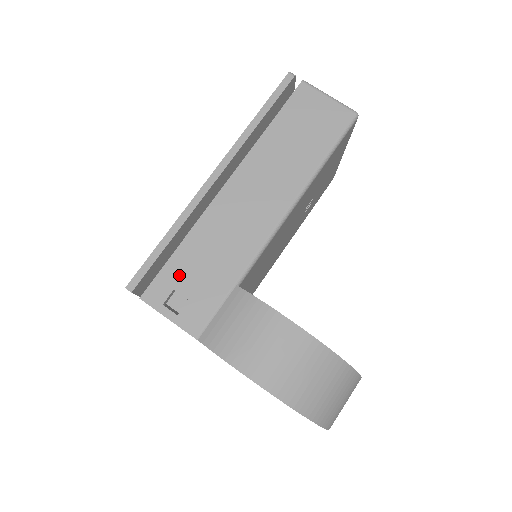
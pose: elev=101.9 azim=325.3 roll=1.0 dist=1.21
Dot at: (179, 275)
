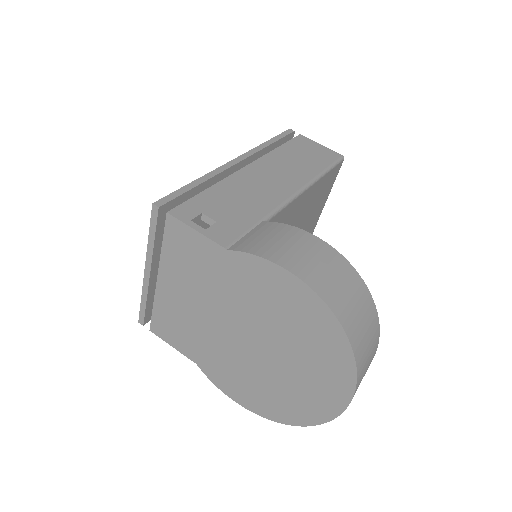
Dot at: (207, 205)
